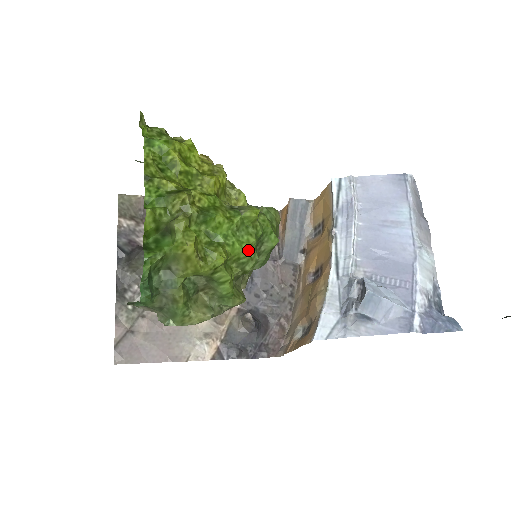
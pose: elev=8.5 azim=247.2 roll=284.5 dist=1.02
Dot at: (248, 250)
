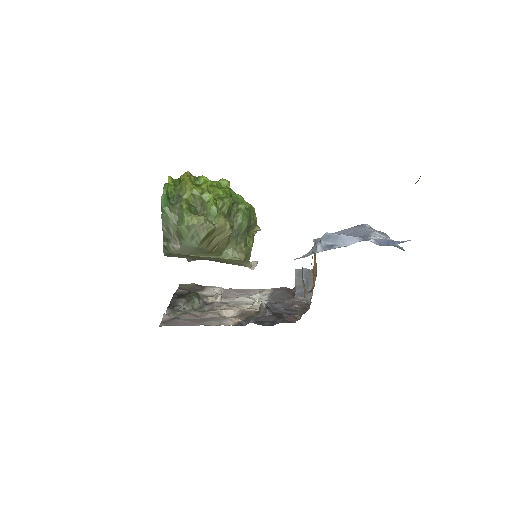
Dot at: (224, 192)
